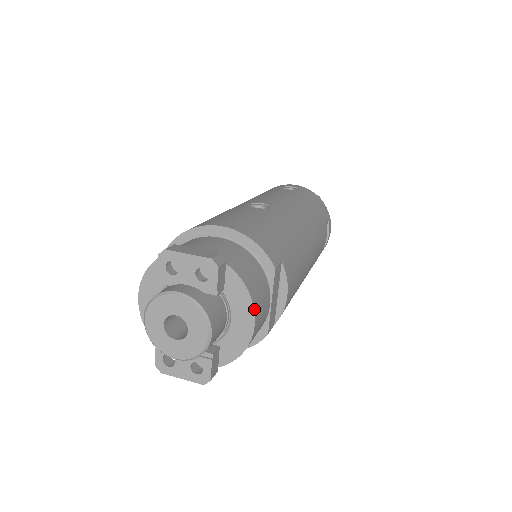
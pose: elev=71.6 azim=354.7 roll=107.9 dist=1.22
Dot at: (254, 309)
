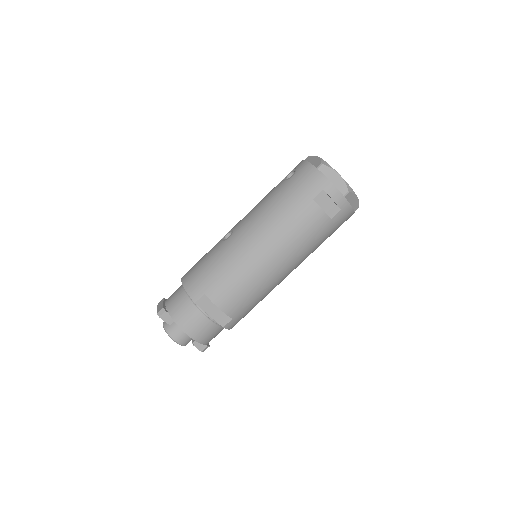
Dot at: (182, 330)
